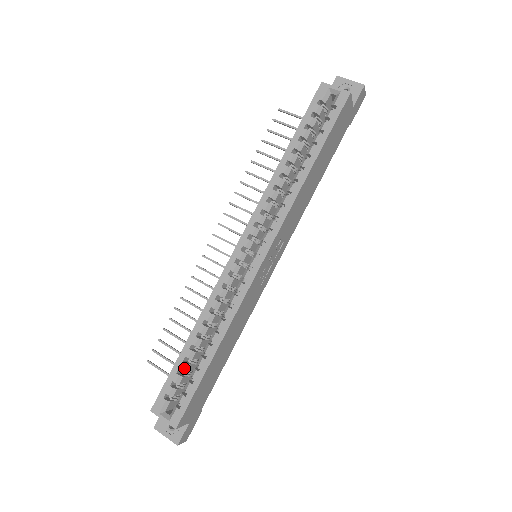
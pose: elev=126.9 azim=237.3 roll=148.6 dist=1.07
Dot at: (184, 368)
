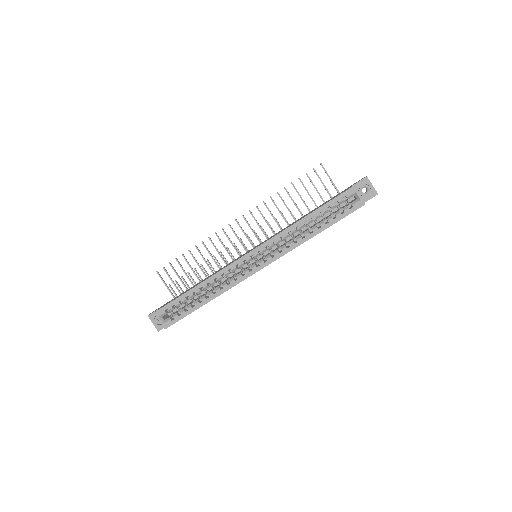
Dot at: (184, 301)
